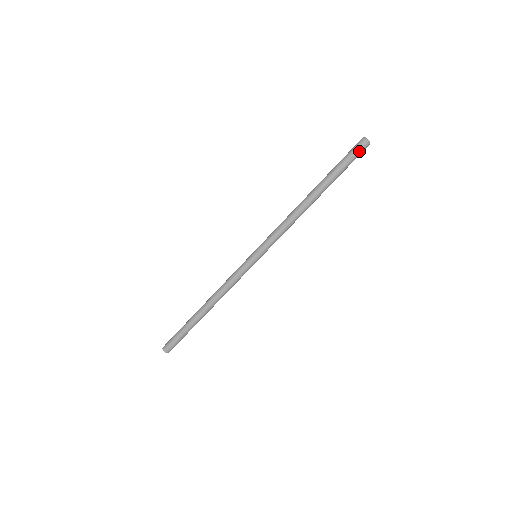
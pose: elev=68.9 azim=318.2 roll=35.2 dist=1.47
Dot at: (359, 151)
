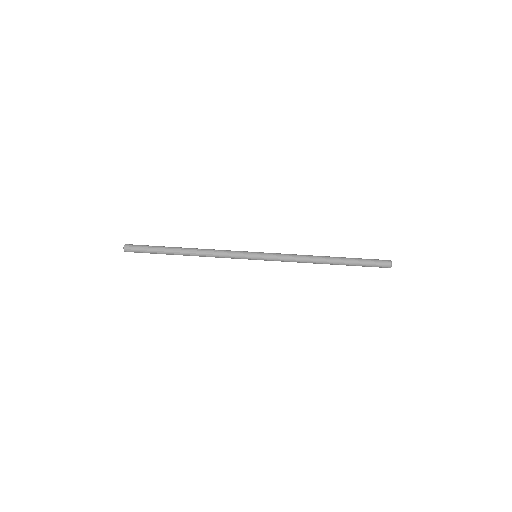
Dot at: (381, 265)
